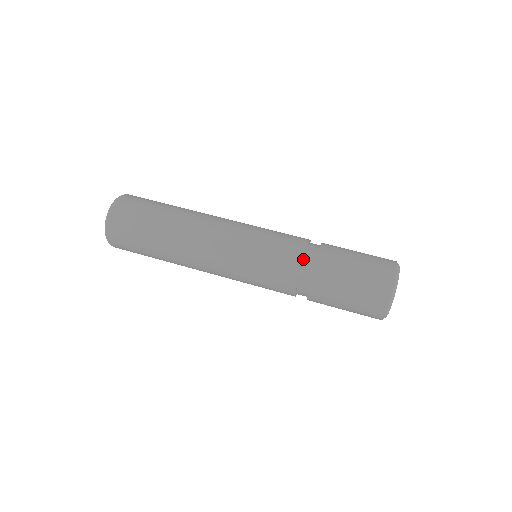
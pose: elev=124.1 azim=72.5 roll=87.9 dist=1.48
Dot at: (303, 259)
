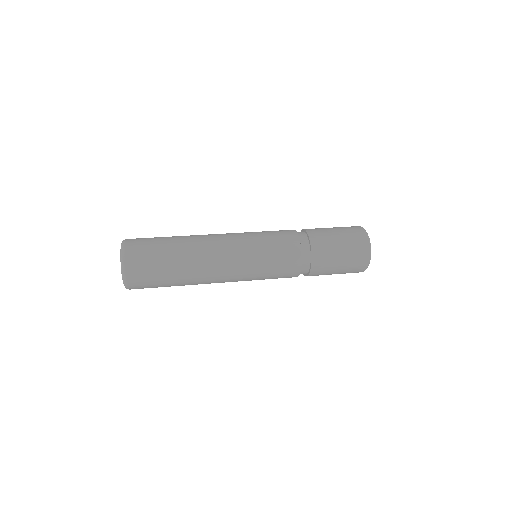
Dot at: occluded
